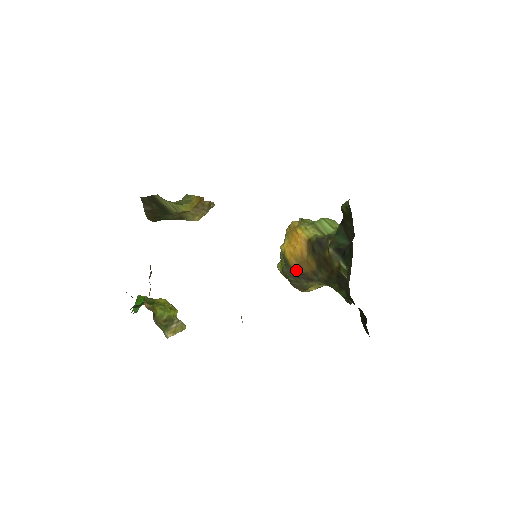
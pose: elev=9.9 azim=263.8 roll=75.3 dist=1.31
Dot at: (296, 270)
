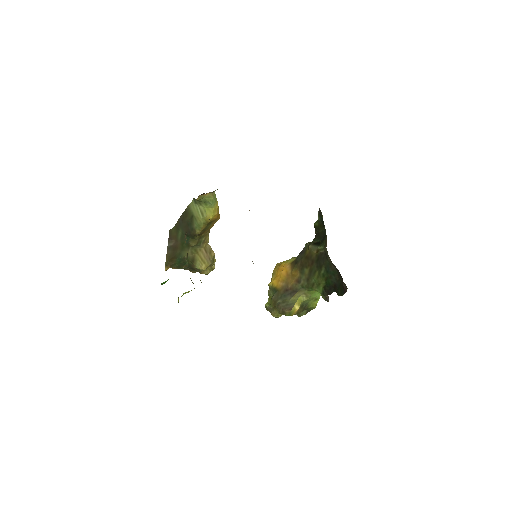
Dot at: (283, 289)
